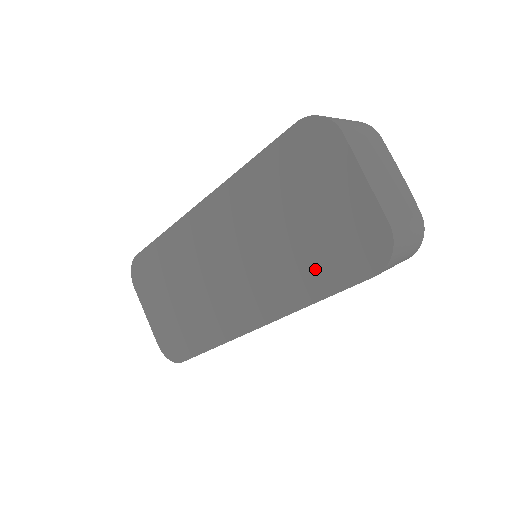
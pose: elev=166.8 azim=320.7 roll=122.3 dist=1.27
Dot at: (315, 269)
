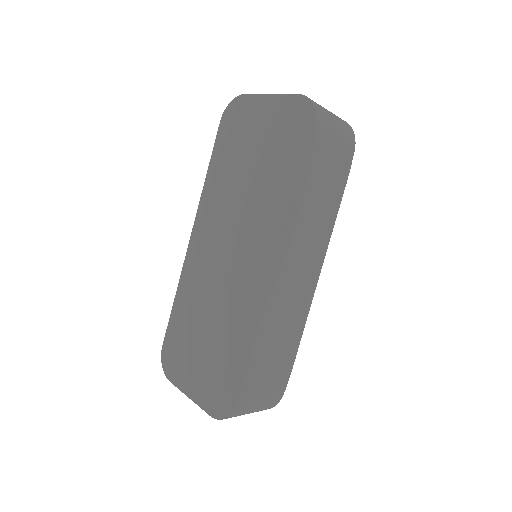
Dot at: (281, 173)
